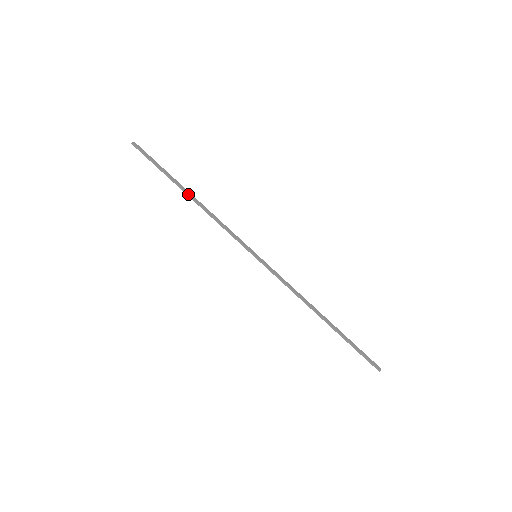
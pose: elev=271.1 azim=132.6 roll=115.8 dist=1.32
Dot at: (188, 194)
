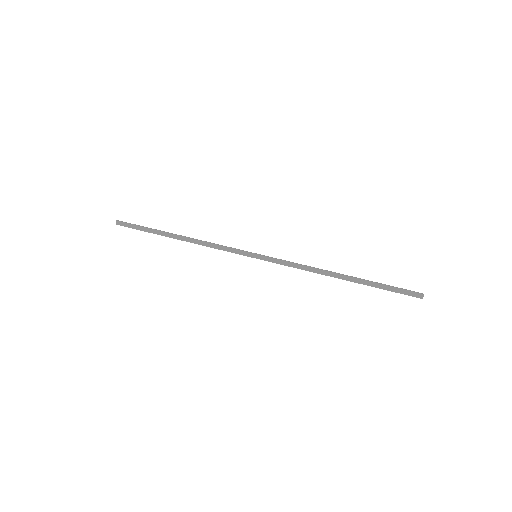
Dot at: (177, 235)
